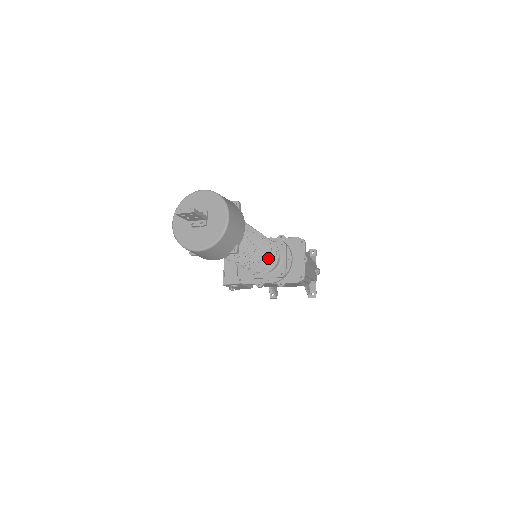
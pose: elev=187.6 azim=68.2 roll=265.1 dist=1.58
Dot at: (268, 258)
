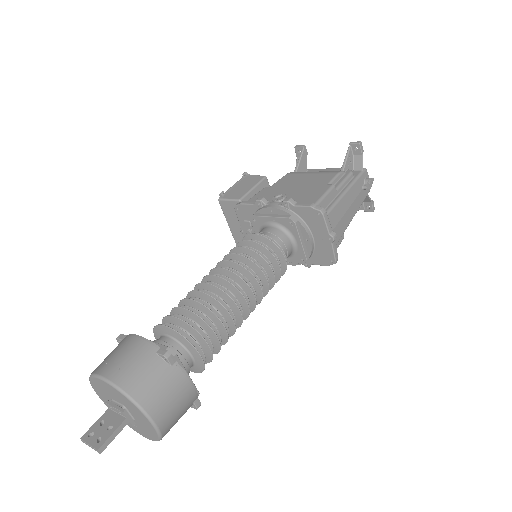
Dot at: (267, 290)
